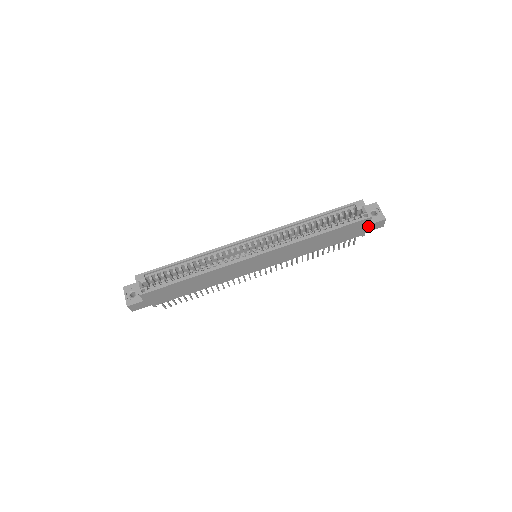
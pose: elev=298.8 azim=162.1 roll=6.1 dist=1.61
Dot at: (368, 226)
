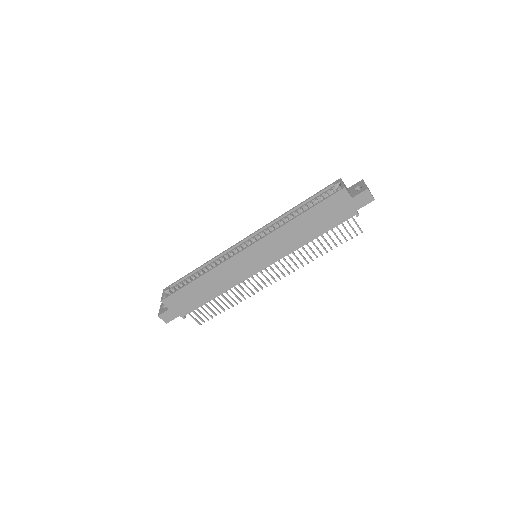
Dot at: (352, 201)
